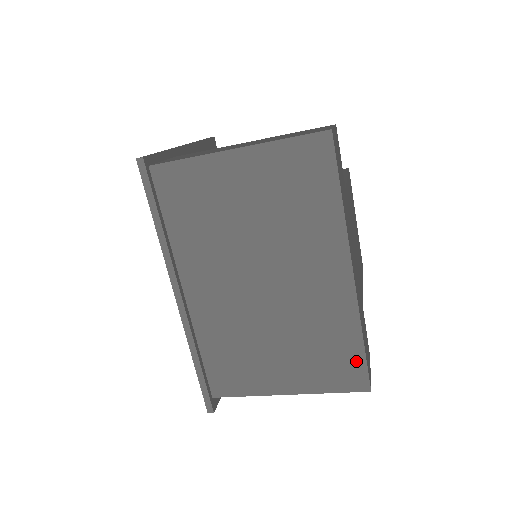
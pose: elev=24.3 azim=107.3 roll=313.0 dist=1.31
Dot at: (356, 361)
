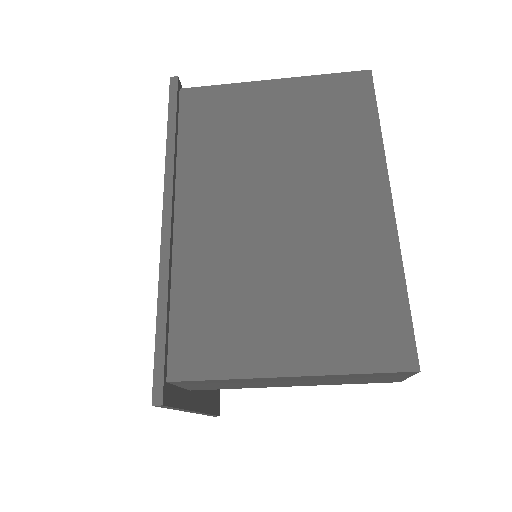
Dot at: (397, 319)
